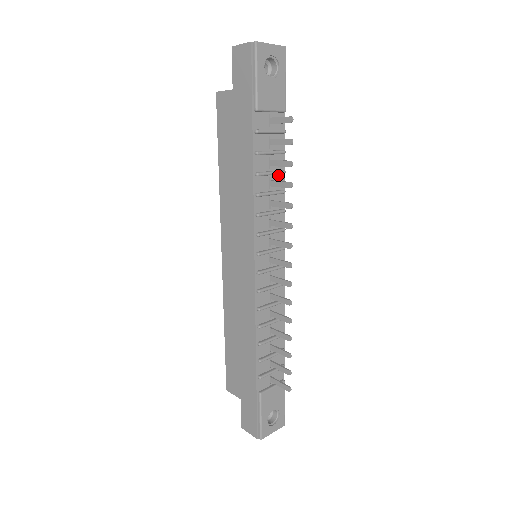
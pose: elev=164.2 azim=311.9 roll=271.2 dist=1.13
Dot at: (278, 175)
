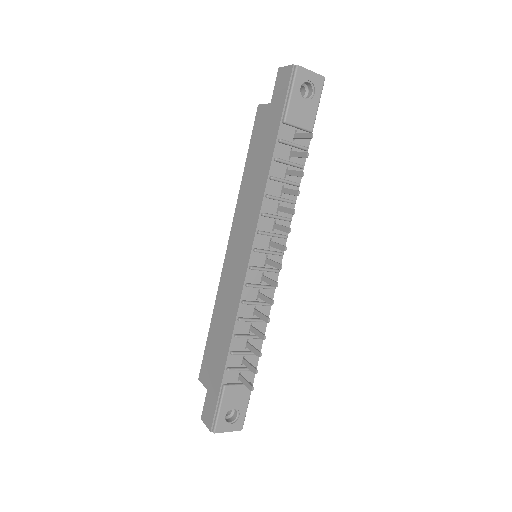
Dot at: (292, 186)
